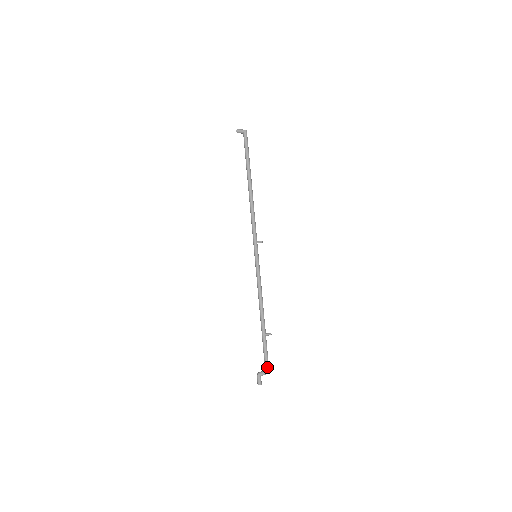
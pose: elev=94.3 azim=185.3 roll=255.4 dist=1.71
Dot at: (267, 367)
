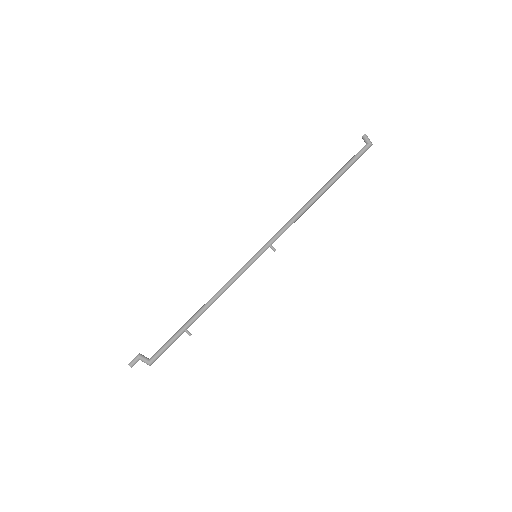
Dot at: (154, 359)
